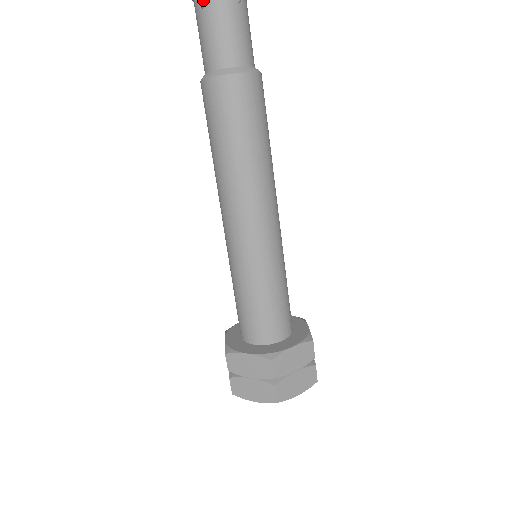
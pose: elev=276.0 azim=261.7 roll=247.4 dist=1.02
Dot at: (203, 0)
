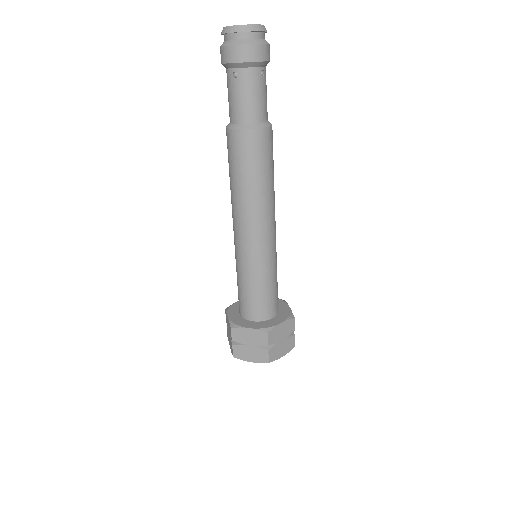
Dot at: (237, 72)
